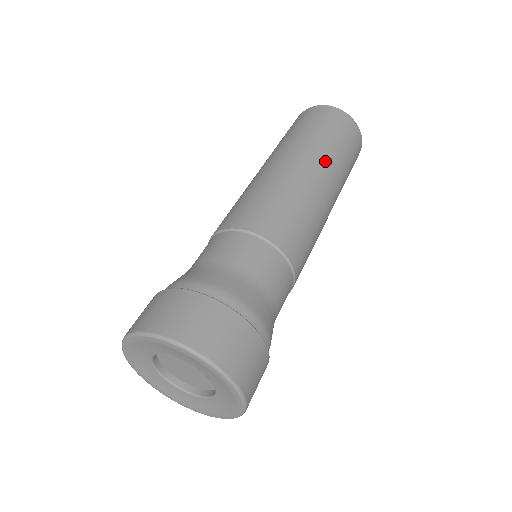
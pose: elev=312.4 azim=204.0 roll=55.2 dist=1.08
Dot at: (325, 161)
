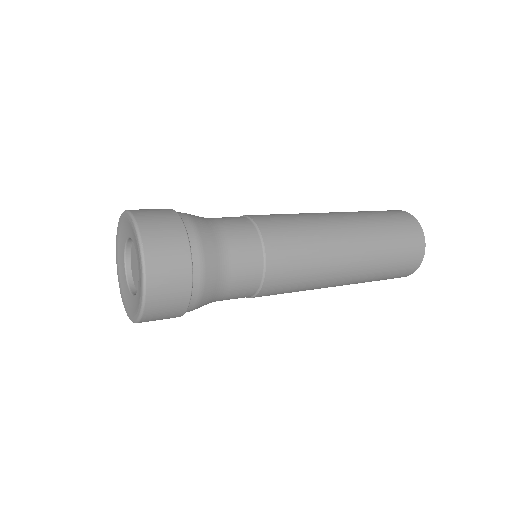
Dot at: (360, 225)
